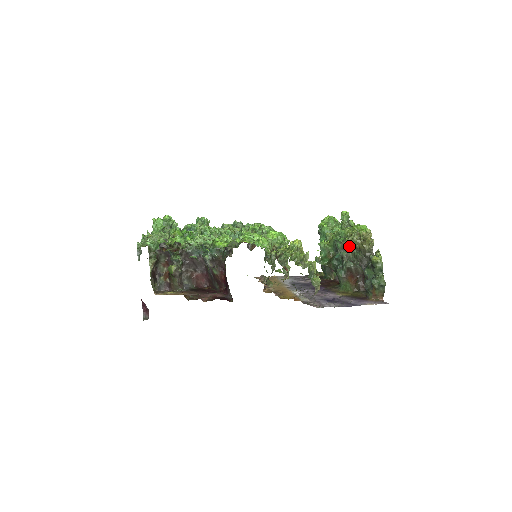
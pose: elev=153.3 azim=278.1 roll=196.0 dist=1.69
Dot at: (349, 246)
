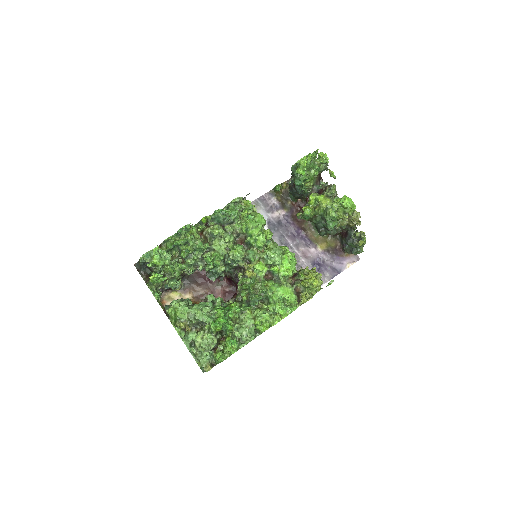
Dot at: occluded
